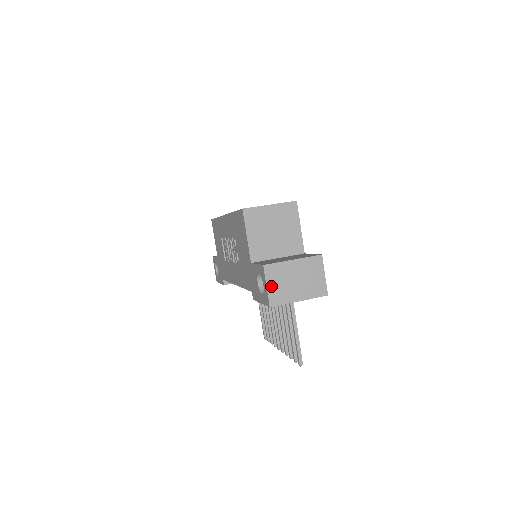
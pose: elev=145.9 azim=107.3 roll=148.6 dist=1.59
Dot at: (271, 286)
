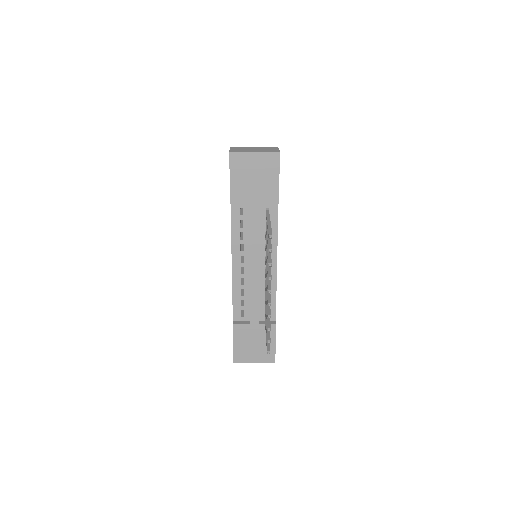
Dot at: (234, 149)
